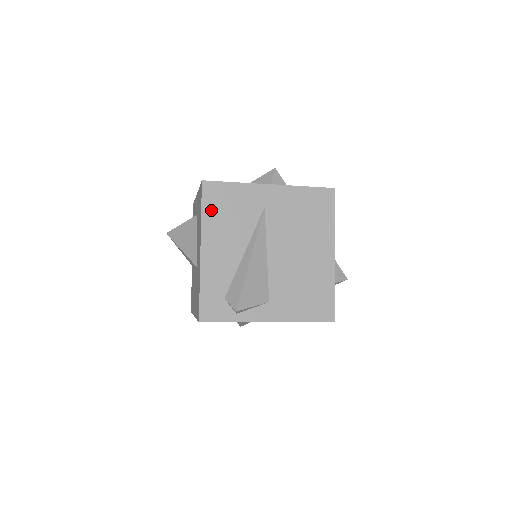
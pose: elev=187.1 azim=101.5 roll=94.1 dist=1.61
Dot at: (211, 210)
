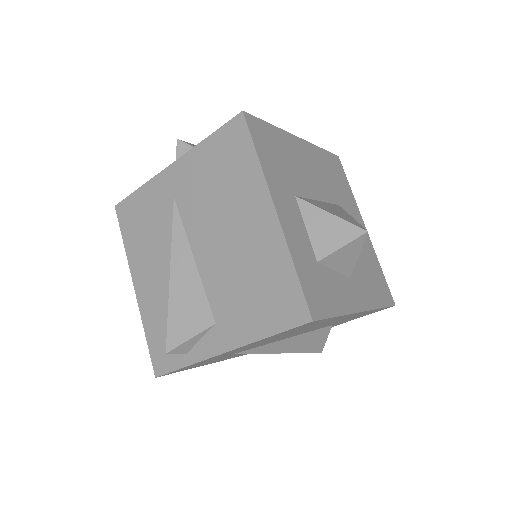
Dot at: (130, 234)
